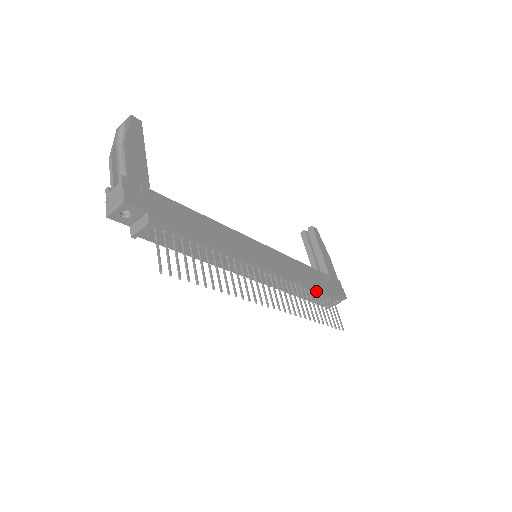
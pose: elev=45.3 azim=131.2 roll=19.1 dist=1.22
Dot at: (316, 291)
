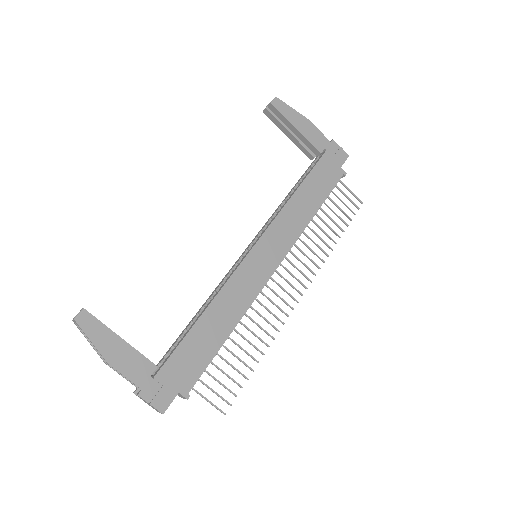
Dot at: (320, 205)
